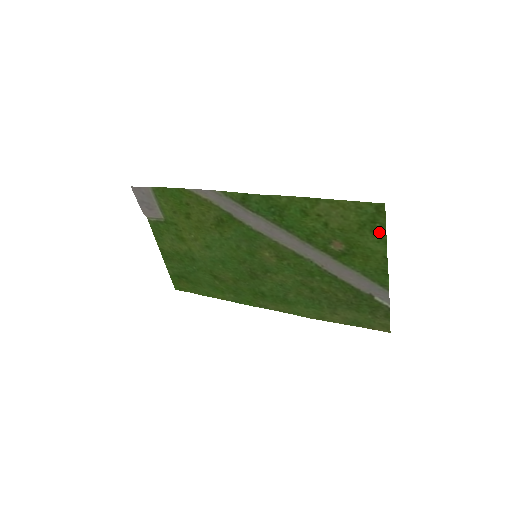
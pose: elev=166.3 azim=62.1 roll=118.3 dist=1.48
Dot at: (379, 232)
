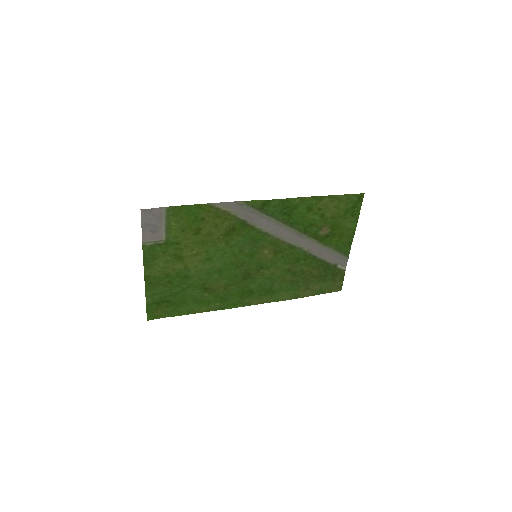
Dot at: (356, 214)
